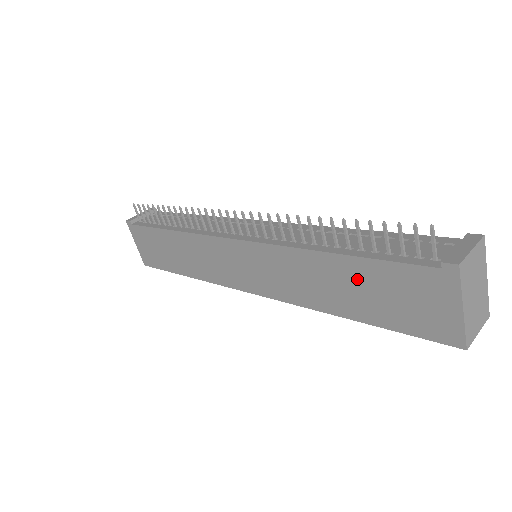
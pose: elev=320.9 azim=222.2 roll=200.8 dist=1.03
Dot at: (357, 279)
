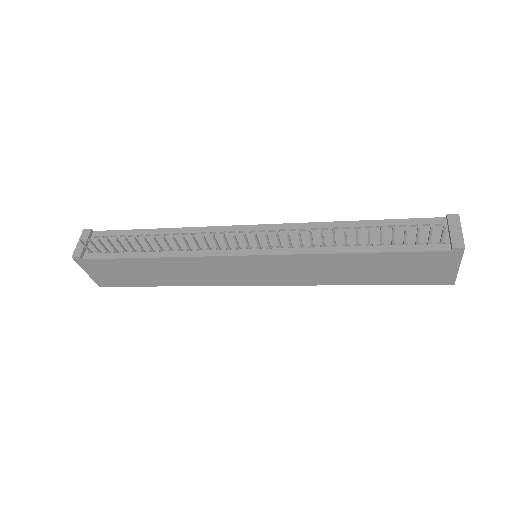
Dot at: (378, 264)
